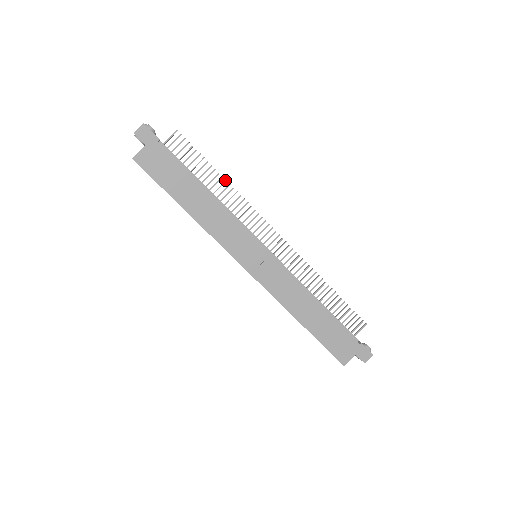
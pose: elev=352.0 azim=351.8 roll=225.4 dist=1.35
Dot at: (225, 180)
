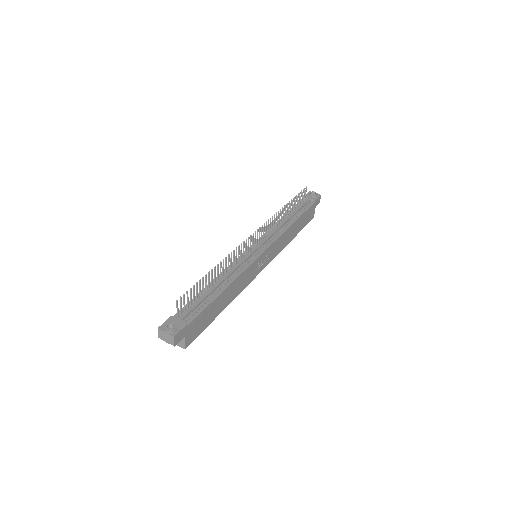
Dot at: (217, 265)
